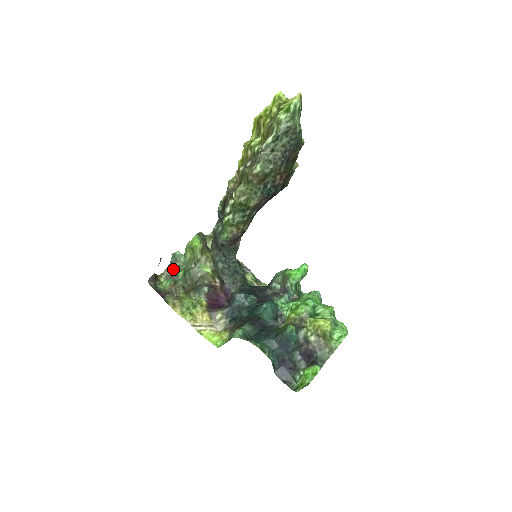
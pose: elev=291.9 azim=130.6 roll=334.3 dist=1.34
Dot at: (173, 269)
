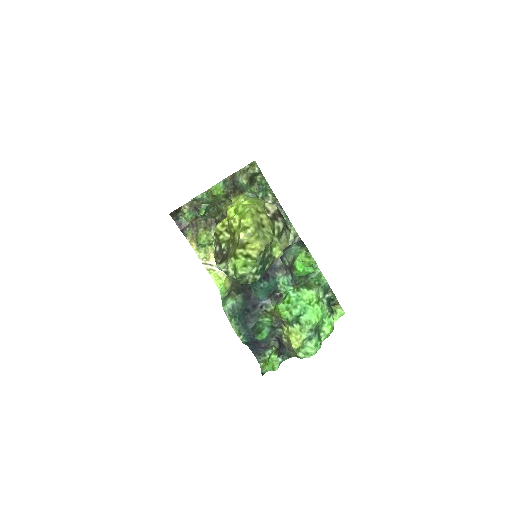
Dot at: (196, 204)
